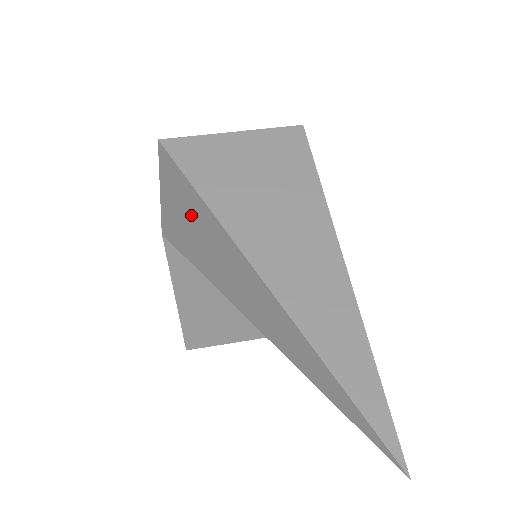
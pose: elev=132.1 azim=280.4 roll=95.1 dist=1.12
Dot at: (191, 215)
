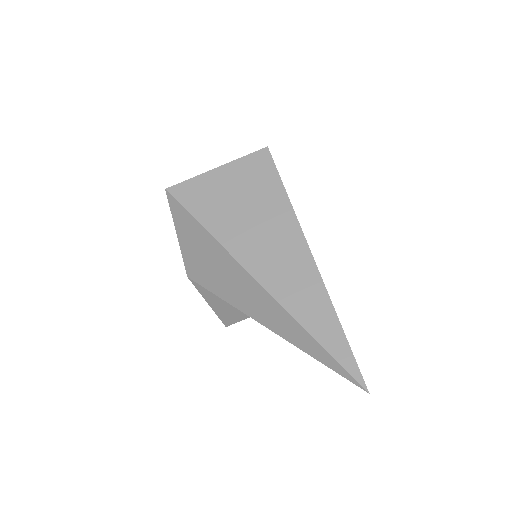
Dot at: (203, 251)
